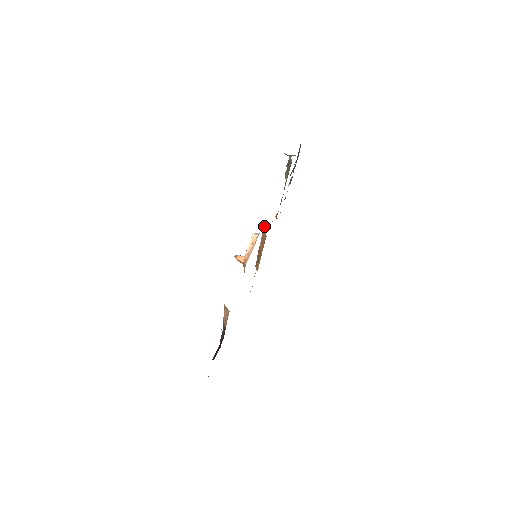
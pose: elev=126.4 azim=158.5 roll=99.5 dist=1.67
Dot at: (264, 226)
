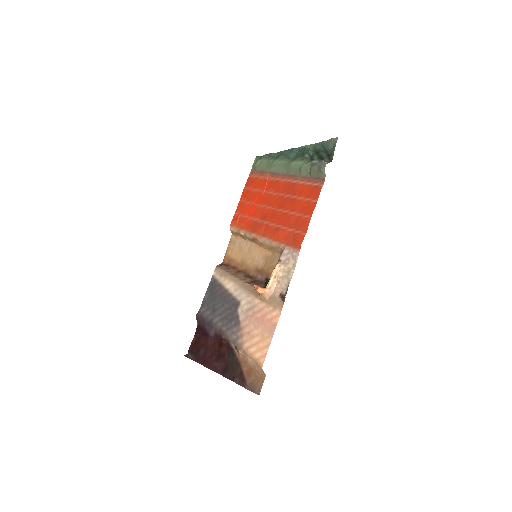
Dot at: (281, 245)
